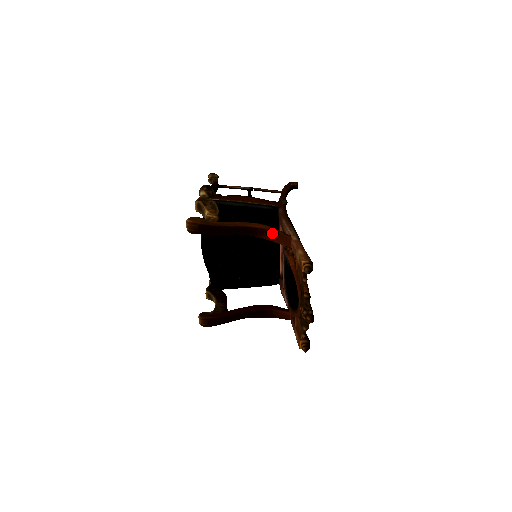
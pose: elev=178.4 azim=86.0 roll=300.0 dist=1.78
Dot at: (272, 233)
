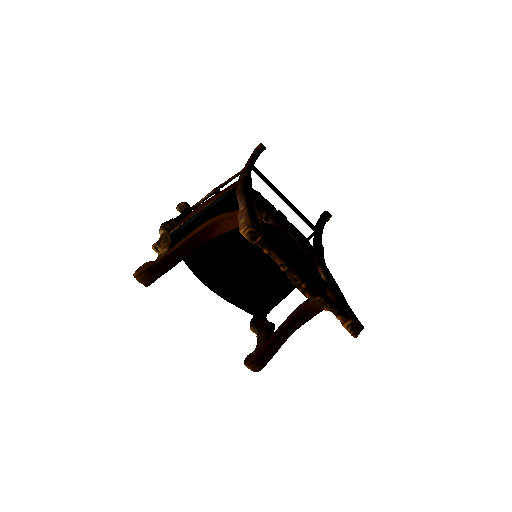
Dot at: (220, 222)
